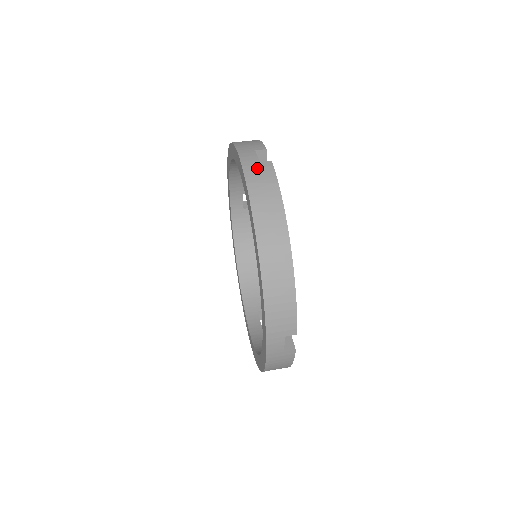
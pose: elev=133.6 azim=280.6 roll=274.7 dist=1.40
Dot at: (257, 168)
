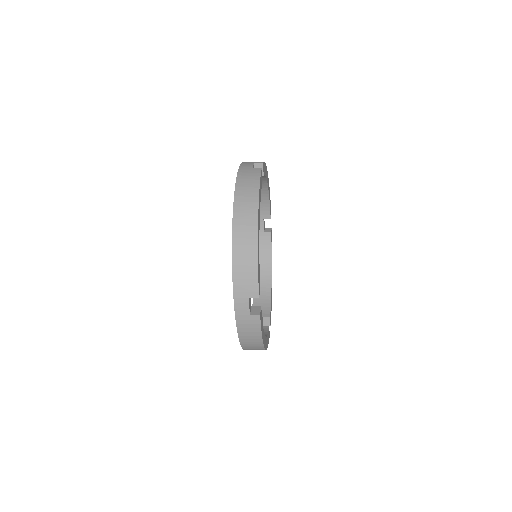
Dot at: (248, 171)
